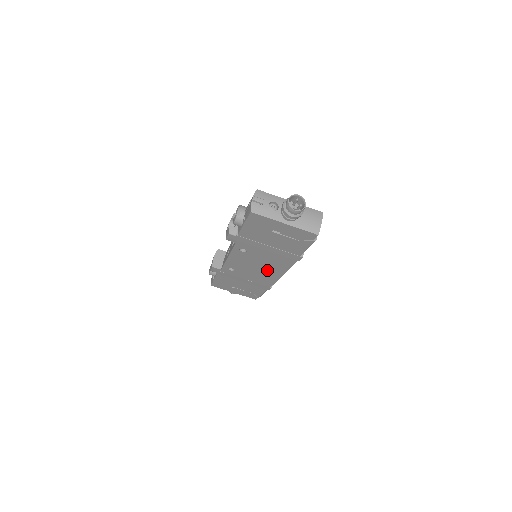
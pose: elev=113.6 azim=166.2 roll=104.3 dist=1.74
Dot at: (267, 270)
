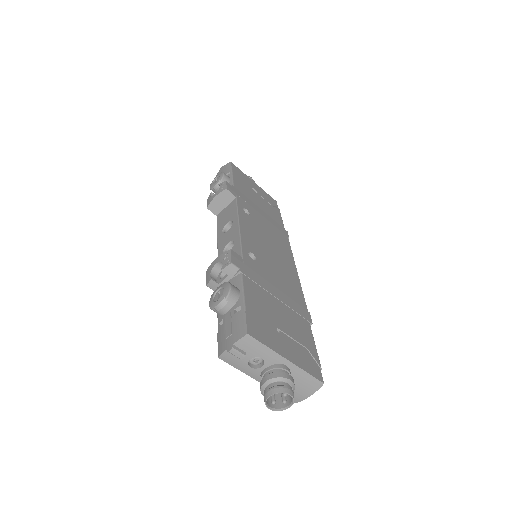
Dot at: occluded
